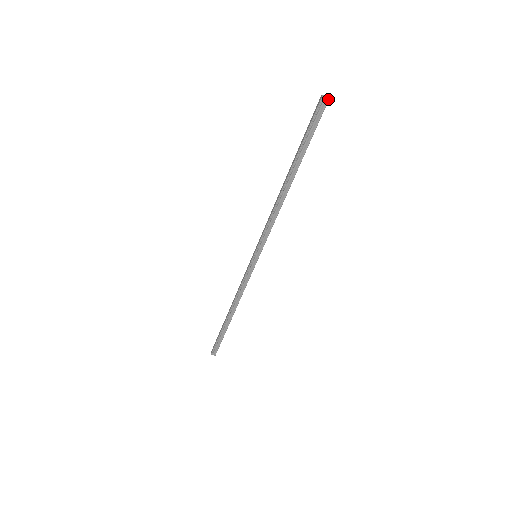
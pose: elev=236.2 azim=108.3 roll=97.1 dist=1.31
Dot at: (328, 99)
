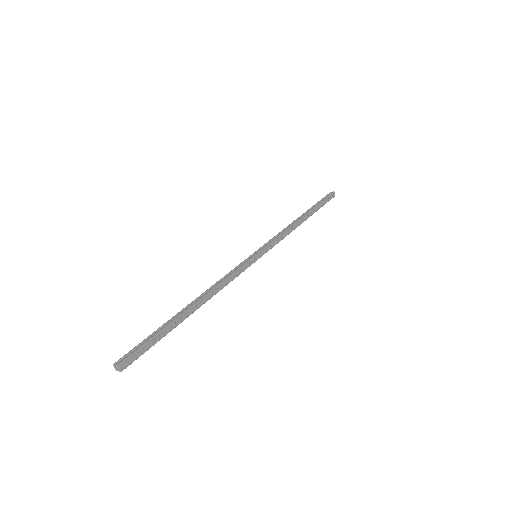
Dot at: occluded
